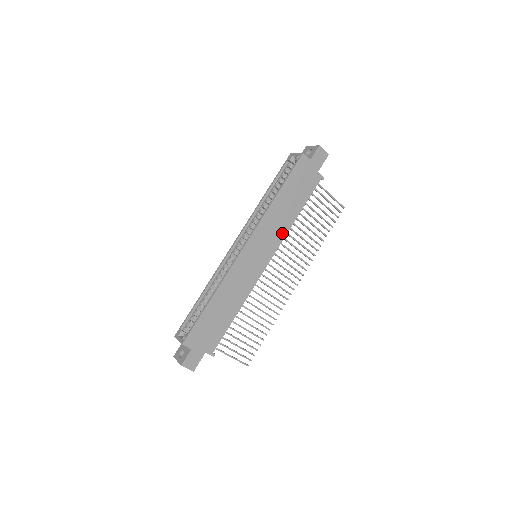
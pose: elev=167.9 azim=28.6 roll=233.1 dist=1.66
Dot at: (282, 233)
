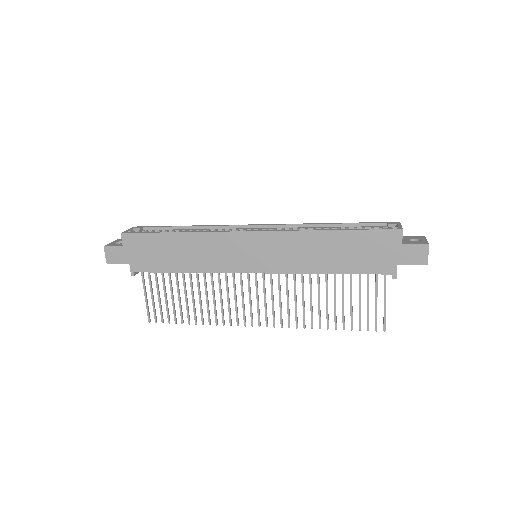
Dot at: (296, 267)
